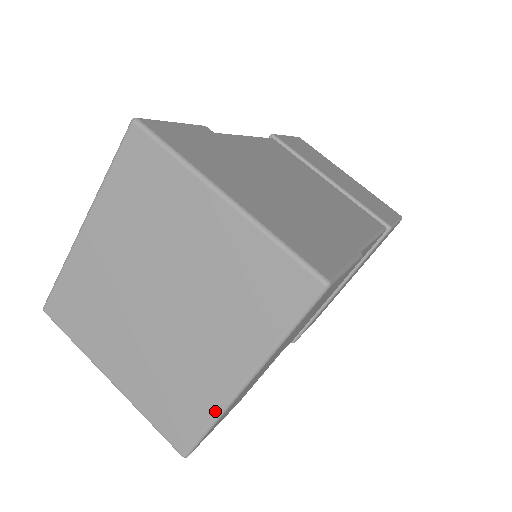
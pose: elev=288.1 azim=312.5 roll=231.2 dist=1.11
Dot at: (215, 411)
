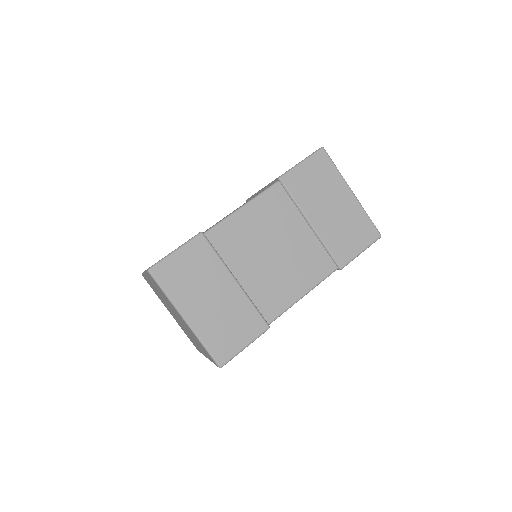
Dot at: occluded
